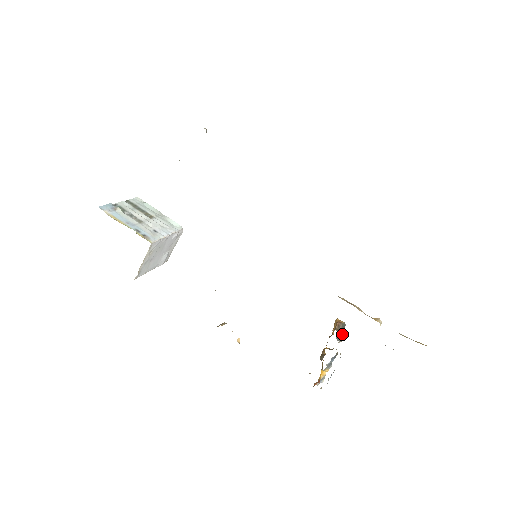
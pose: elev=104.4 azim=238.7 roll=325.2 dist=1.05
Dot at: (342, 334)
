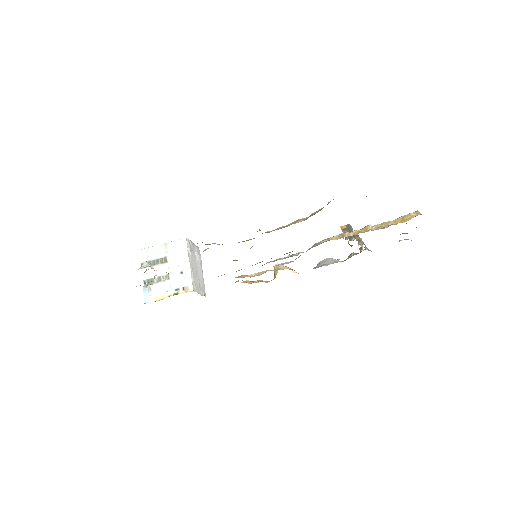
Dot at: occluded
